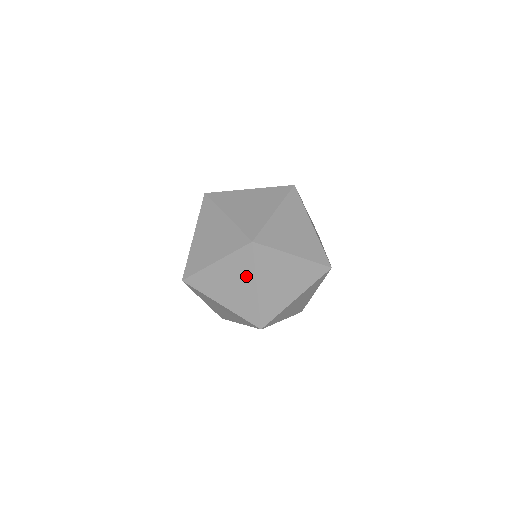
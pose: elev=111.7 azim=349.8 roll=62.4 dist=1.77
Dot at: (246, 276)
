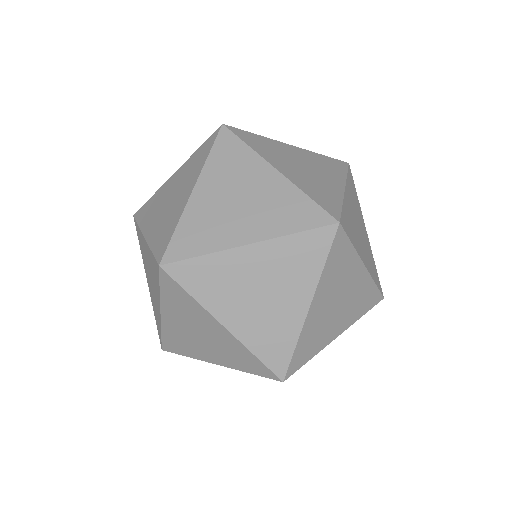
Dot at: (156, 289)
